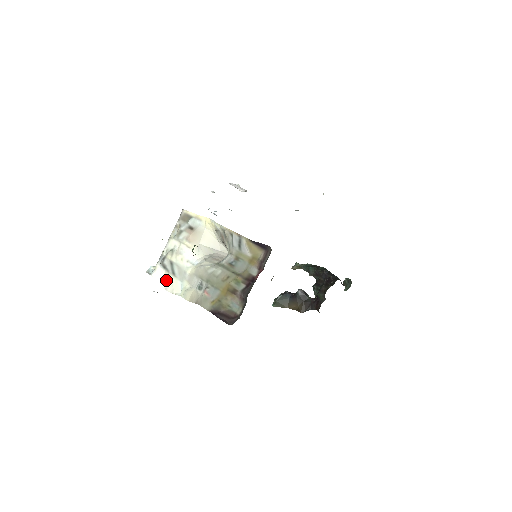
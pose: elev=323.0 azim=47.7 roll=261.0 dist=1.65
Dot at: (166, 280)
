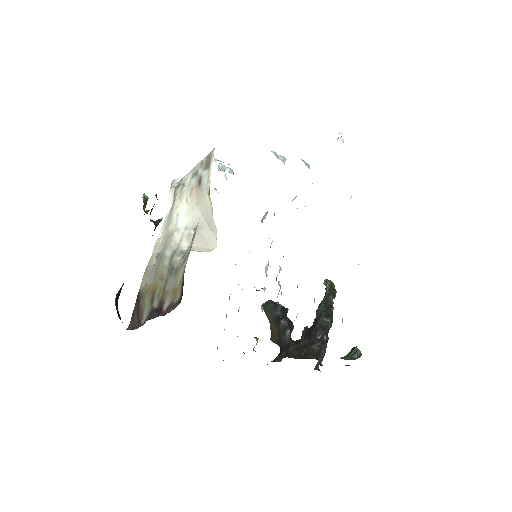
Dot at: occluded
